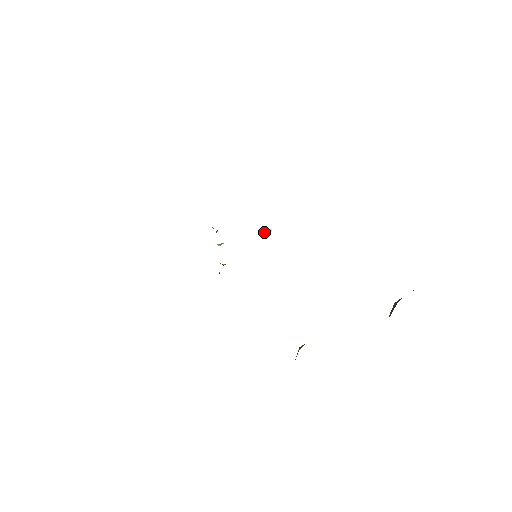
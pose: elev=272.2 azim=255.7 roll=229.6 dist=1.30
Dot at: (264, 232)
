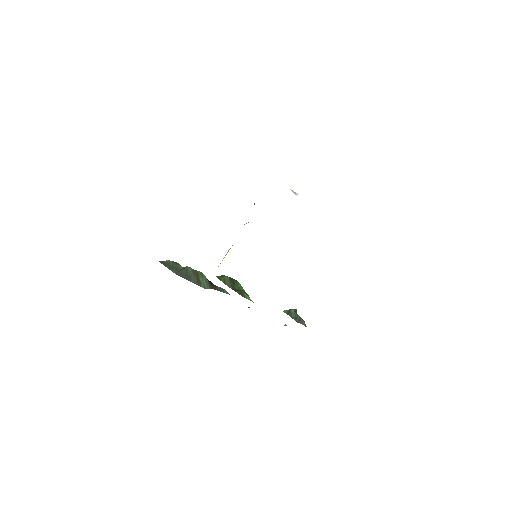
Dot at: (293, 191)
